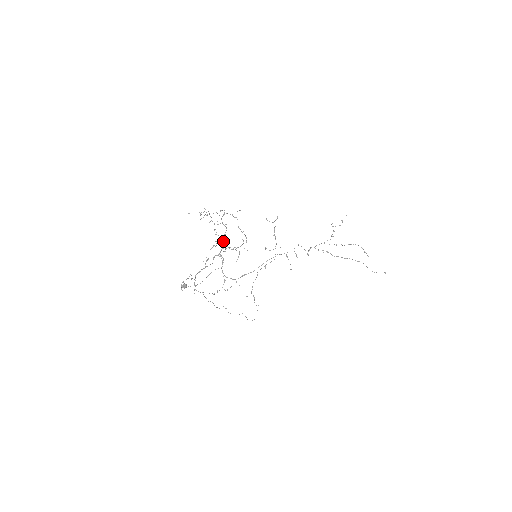
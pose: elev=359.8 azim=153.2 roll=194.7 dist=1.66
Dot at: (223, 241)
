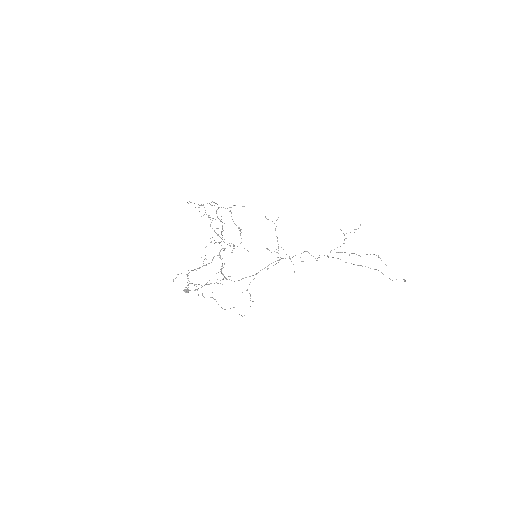
Dot at: (217, 234)
